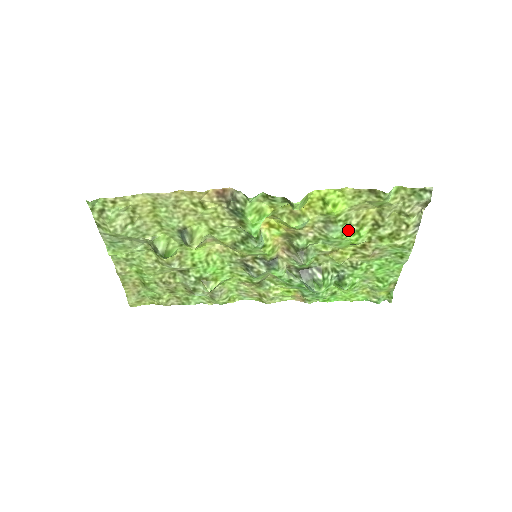
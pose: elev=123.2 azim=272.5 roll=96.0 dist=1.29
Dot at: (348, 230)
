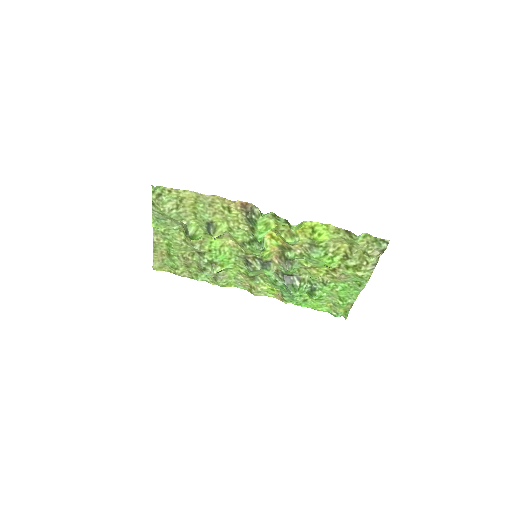
Dot at: (325, 255)
